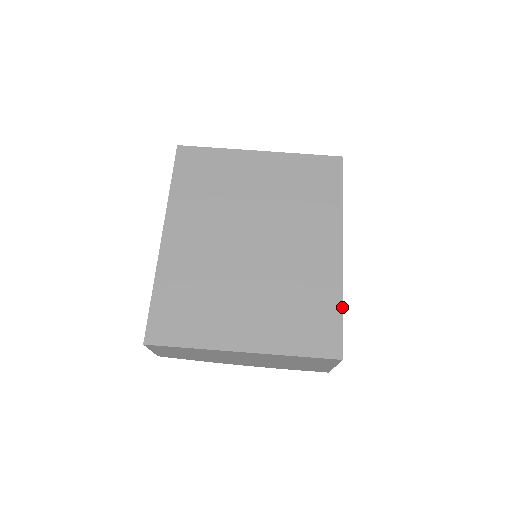
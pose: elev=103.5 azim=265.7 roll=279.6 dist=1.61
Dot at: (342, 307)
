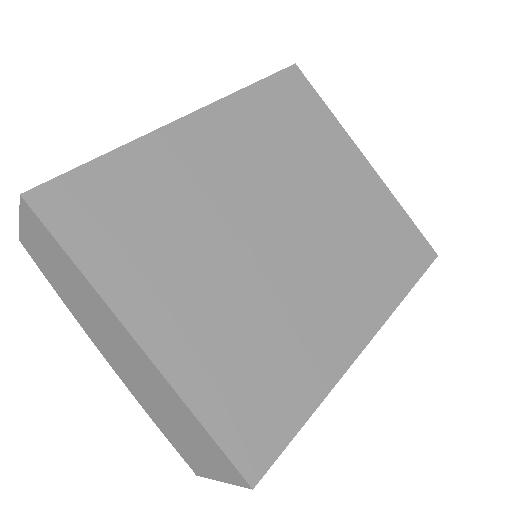
Dot at: (310, 416)
